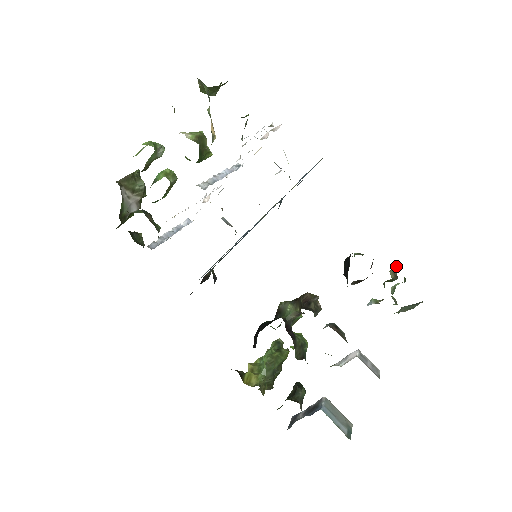
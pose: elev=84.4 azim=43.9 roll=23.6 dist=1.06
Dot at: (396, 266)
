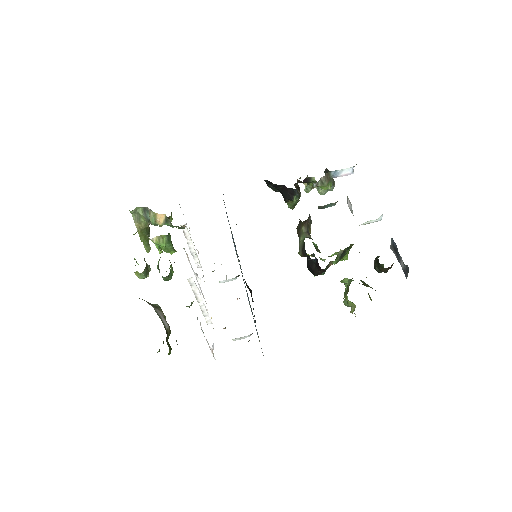
Dot at: (305, 187)
